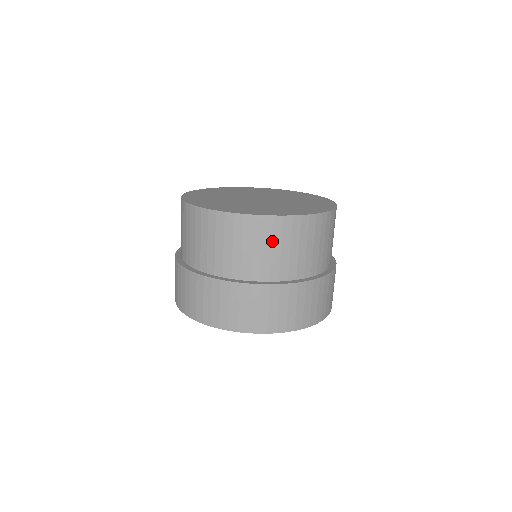
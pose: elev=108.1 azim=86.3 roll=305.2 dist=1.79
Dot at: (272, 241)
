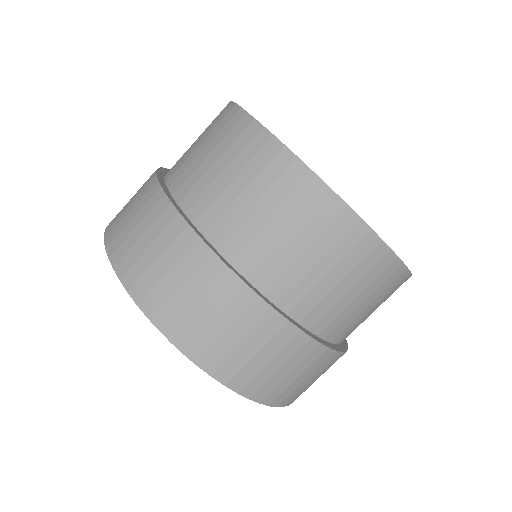
Dot at: (359, 280)
